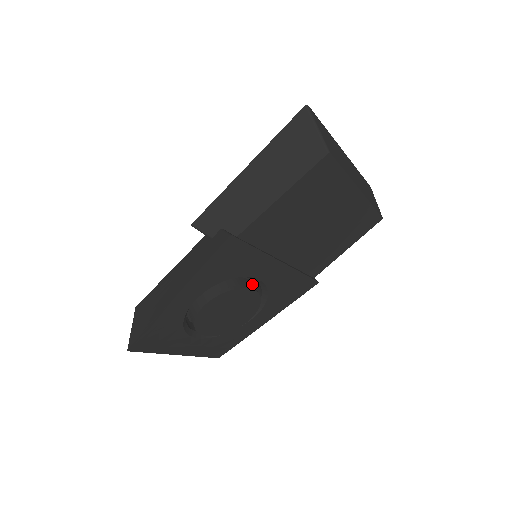
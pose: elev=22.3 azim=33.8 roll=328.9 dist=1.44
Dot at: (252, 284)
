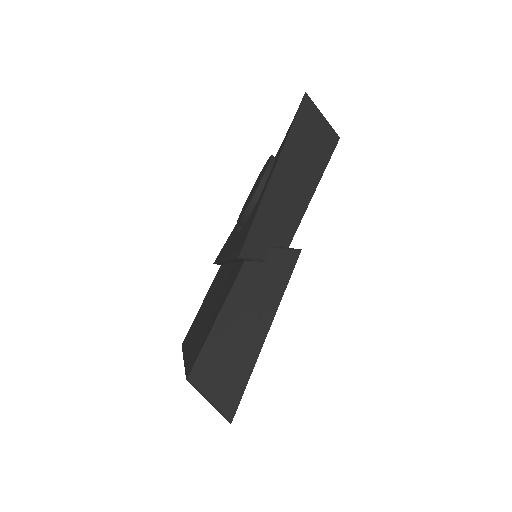
Dot at: occluded
